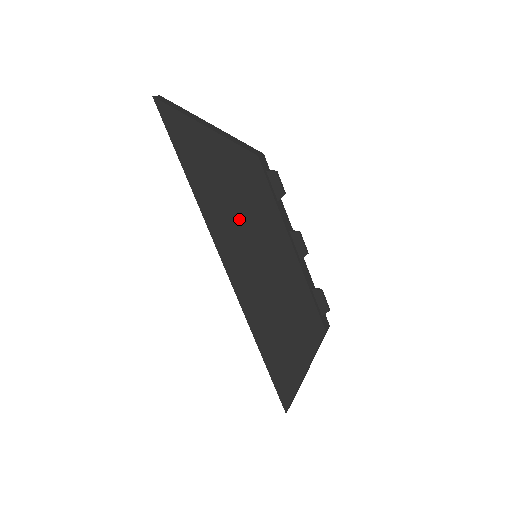
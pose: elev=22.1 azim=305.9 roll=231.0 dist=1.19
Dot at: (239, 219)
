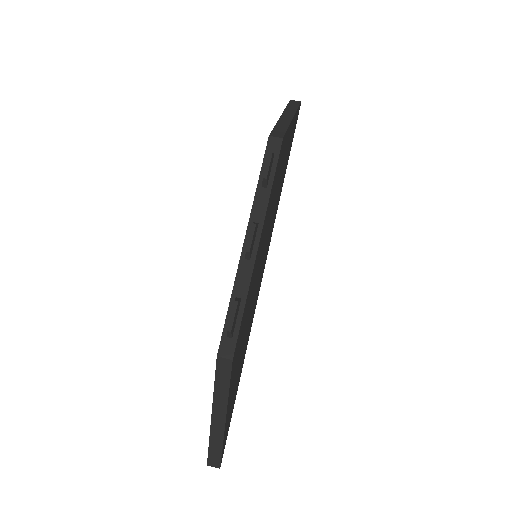
Dot at: occluded
